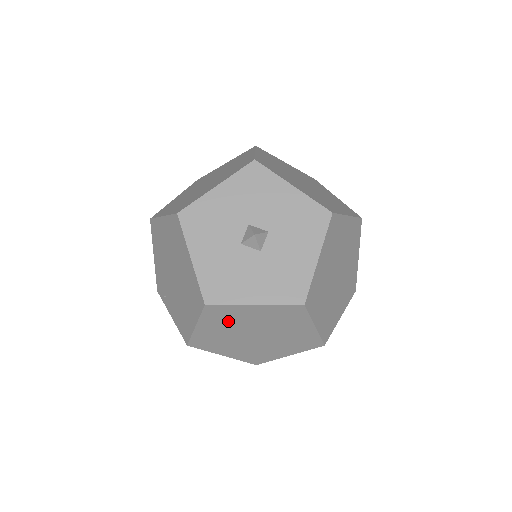
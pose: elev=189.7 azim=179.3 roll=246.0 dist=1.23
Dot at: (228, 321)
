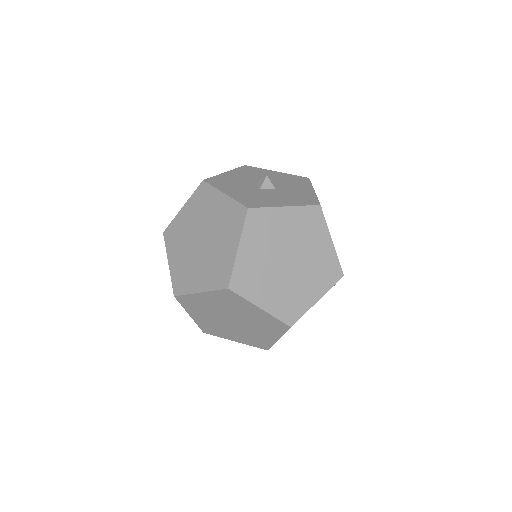
Dot at: (201, 209)
